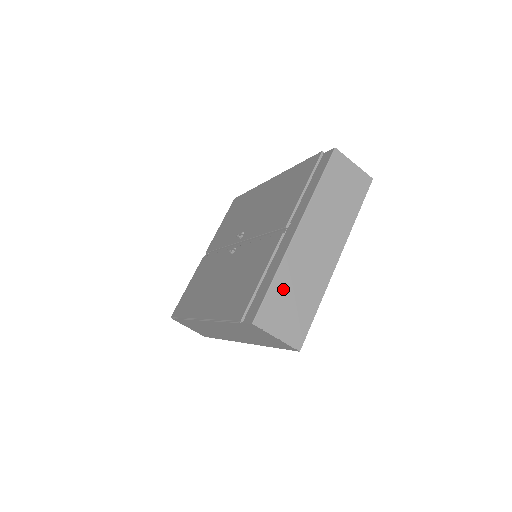
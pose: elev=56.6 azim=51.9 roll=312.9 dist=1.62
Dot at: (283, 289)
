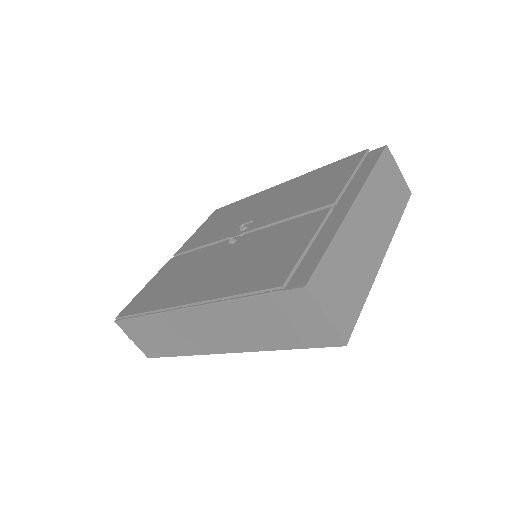
Dot at: (338, 261)
